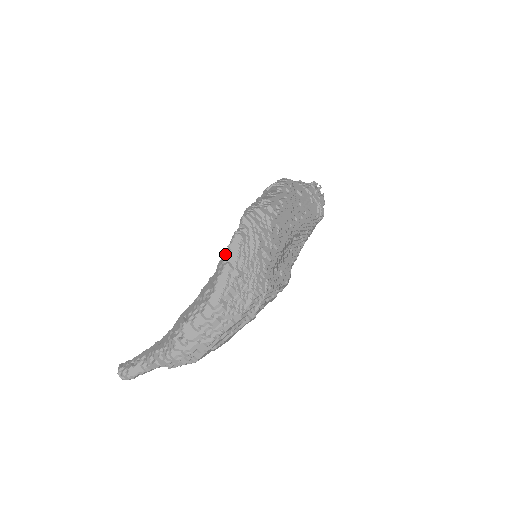
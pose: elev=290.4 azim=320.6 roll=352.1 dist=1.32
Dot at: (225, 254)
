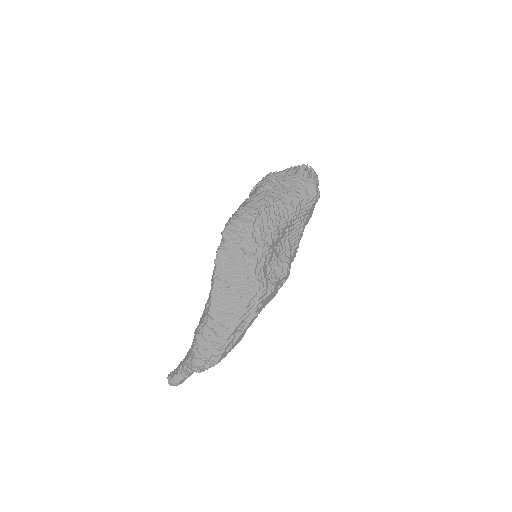
Dot at: (214, 270)
